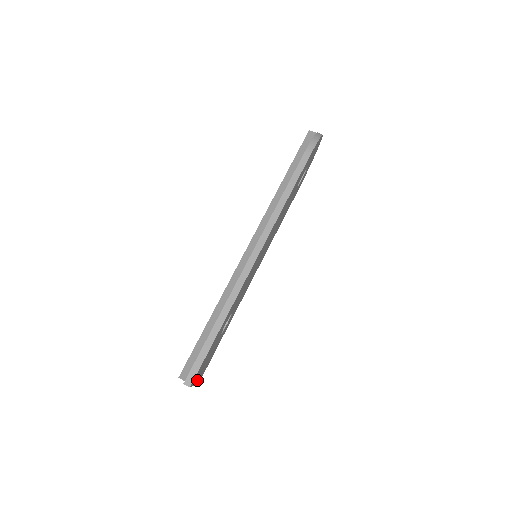
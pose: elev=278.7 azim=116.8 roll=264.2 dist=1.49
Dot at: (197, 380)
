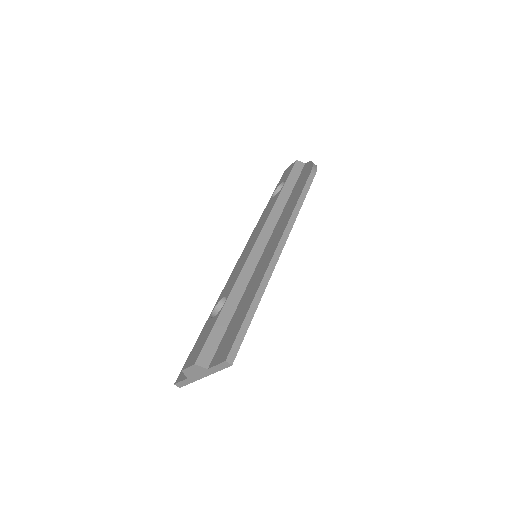
Dot at: occluded
